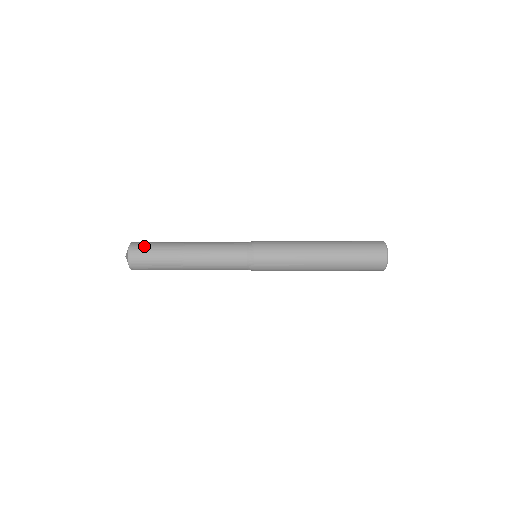
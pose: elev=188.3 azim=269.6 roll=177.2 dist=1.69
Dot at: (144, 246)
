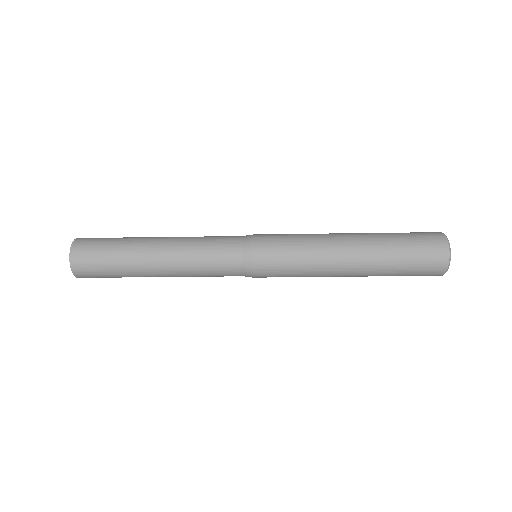
Dot at: (95, 240)
